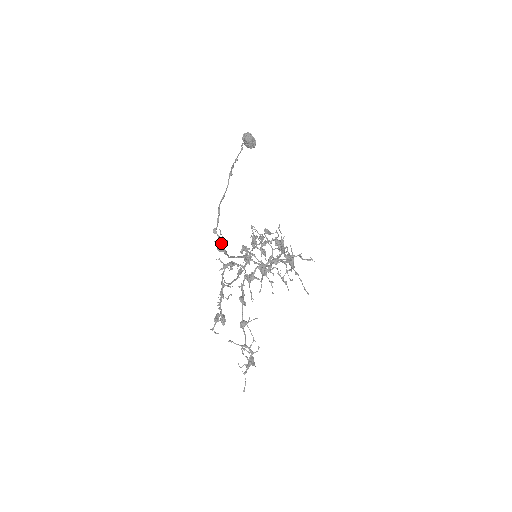
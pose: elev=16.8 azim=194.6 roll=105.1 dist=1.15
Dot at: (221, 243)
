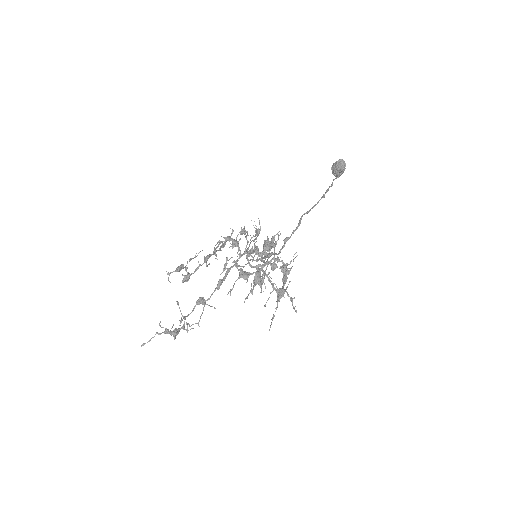
Dot at: (271, 244)
